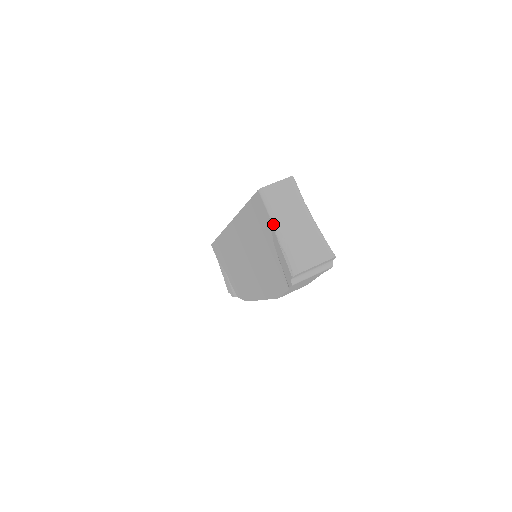
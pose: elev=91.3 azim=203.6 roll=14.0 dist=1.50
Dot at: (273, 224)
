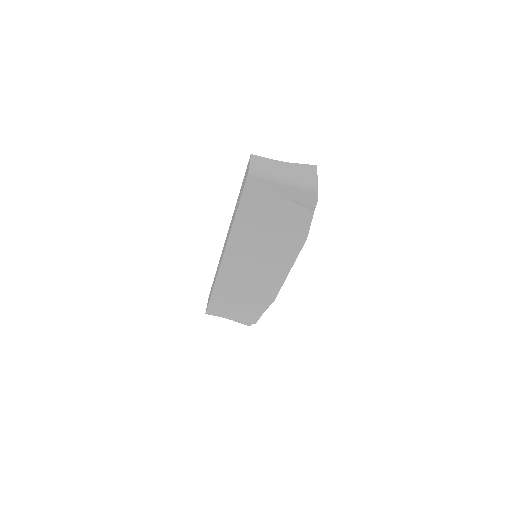
Dot at: (275, 181)
